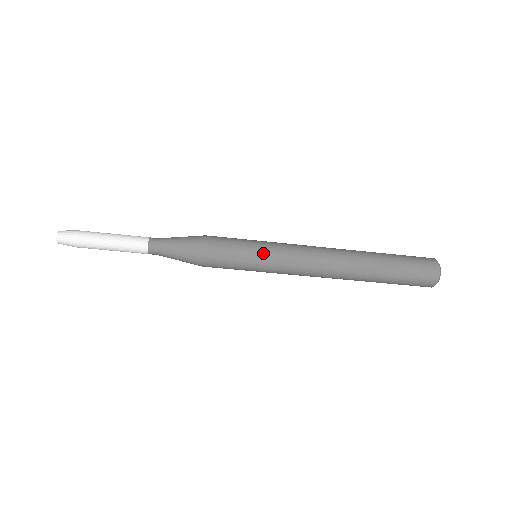
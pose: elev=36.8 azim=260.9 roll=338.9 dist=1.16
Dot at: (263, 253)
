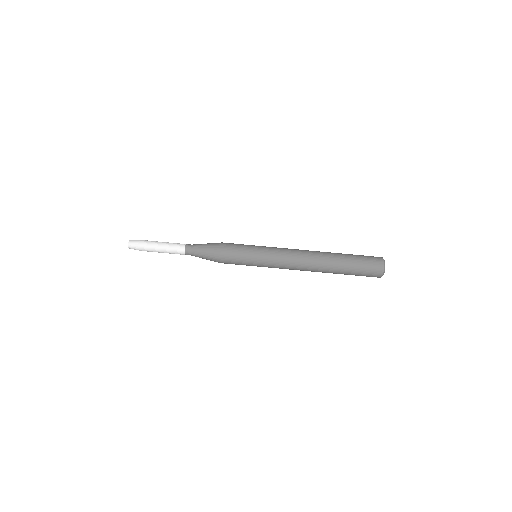
Dot at: (260, 246)
